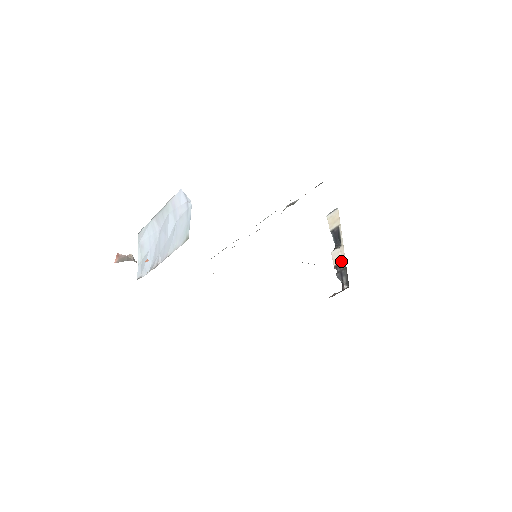
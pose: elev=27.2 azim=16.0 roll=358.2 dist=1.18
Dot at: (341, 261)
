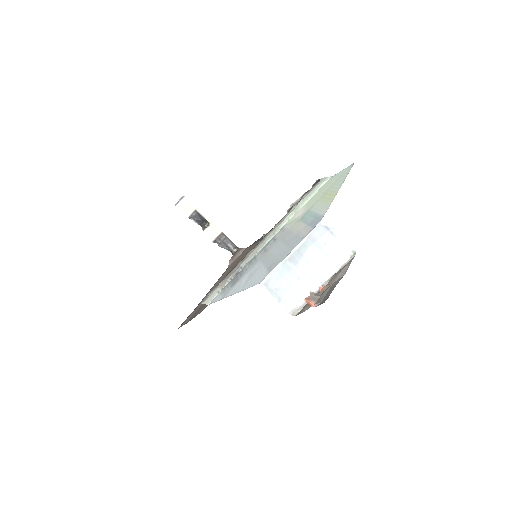
Dot at: (218, 235)
